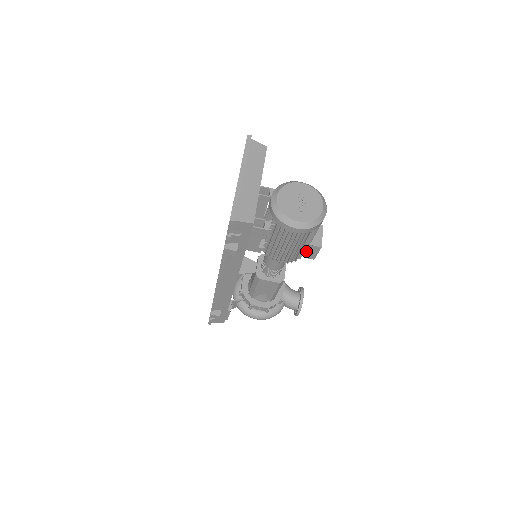
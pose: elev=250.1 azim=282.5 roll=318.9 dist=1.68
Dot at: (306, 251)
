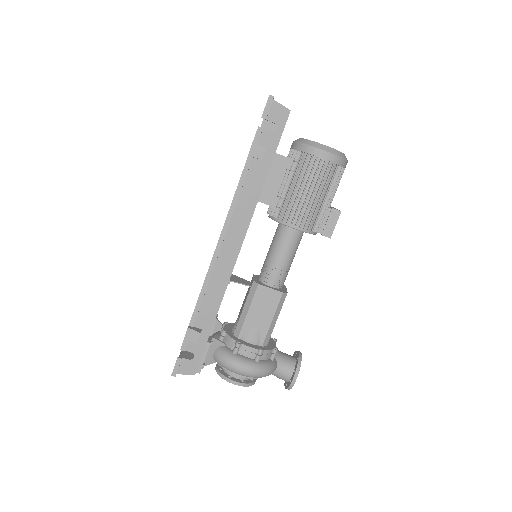
Dot at: (323, 222)
